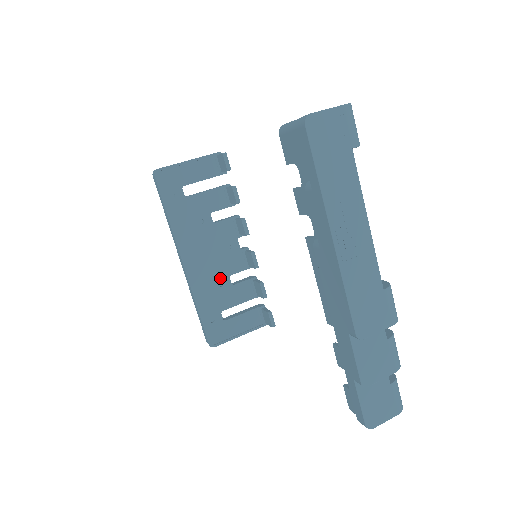
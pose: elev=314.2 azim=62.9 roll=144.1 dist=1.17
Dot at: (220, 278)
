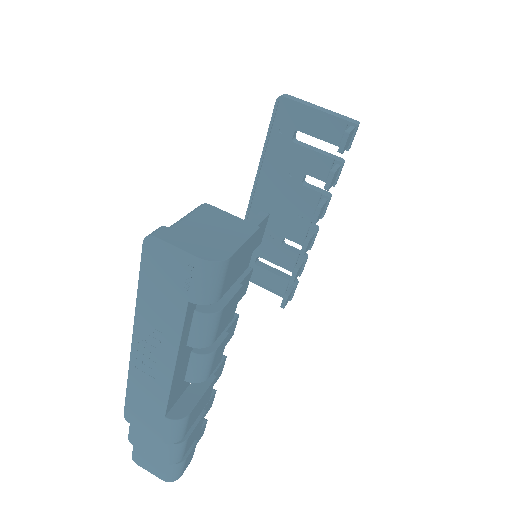
Dot at: (275, 232)
